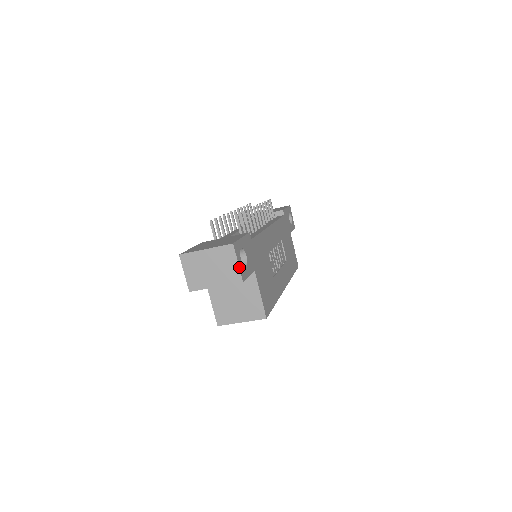
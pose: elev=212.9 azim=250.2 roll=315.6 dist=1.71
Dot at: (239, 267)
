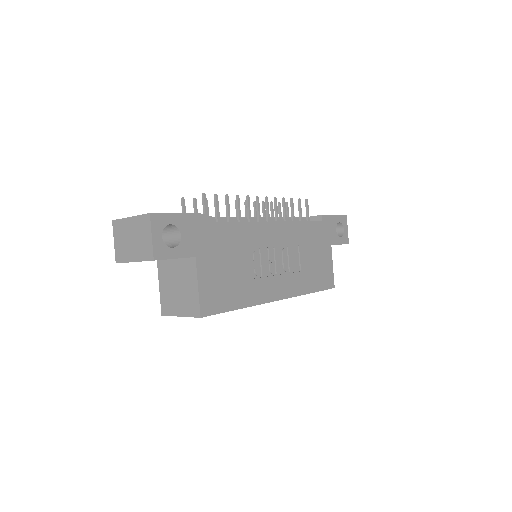
Dot at: (152, 242)
